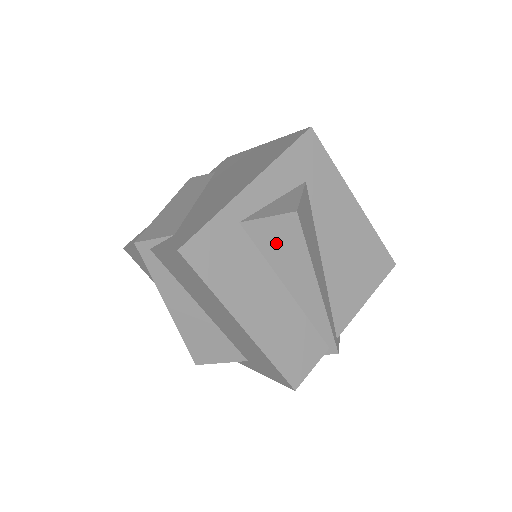
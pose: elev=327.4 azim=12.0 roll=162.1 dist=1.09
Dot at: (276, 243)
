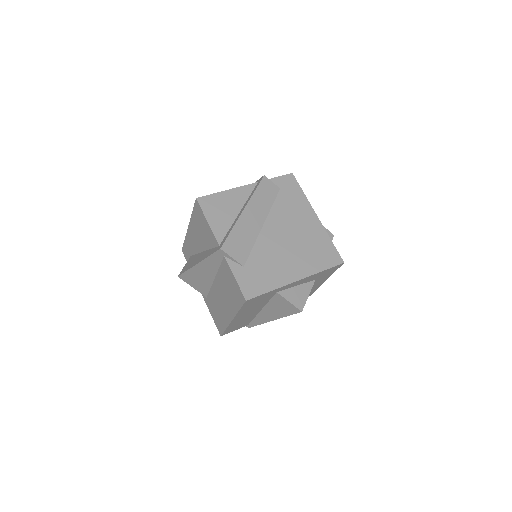
Dot at: (280, 305)
